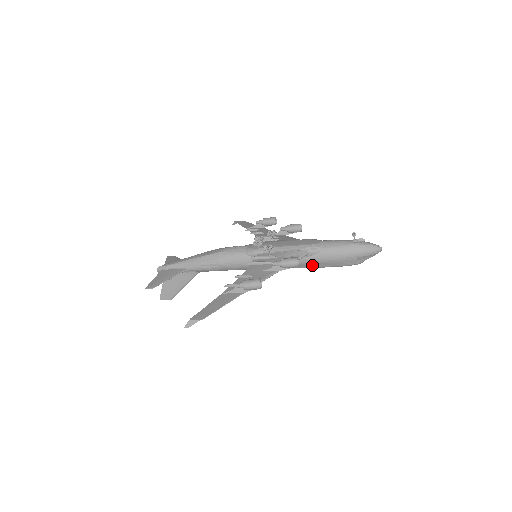
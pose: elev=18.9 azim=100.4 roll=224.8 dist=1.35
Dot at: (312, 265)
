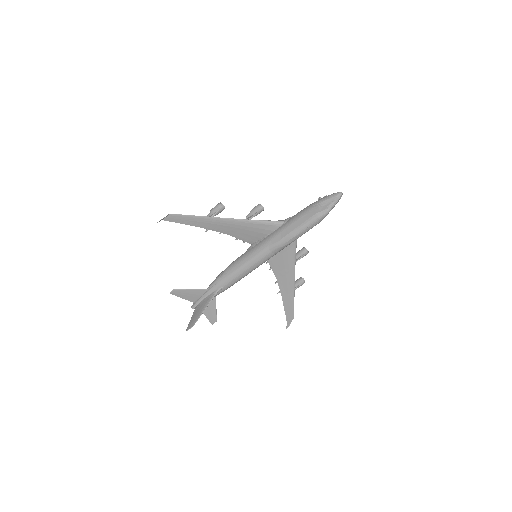
Dot at: (289, 229)
